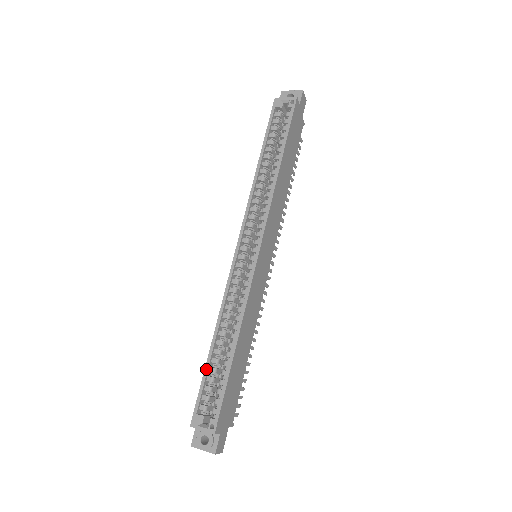
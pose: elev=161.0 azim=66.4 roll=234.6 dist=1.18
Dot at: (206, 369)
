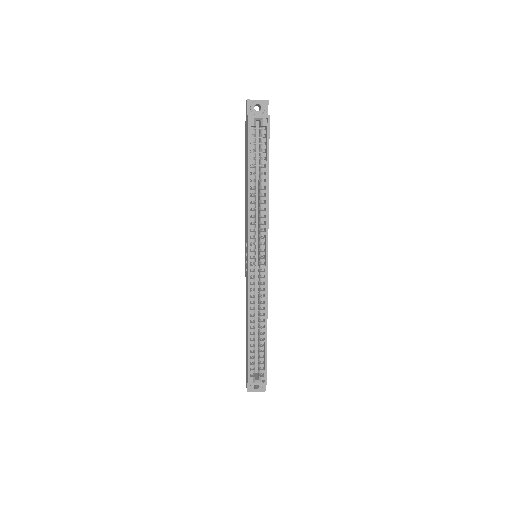
Dot at: (249, 350)
